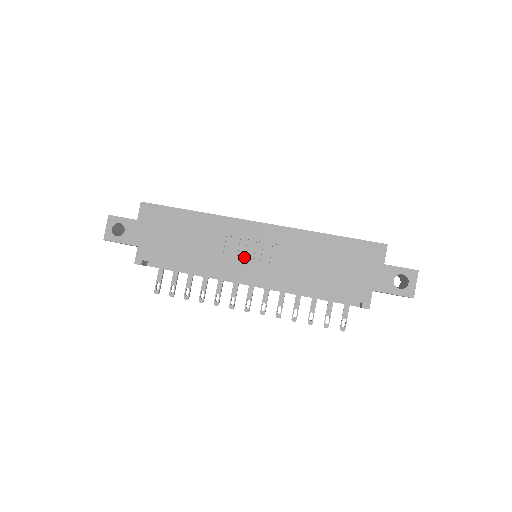
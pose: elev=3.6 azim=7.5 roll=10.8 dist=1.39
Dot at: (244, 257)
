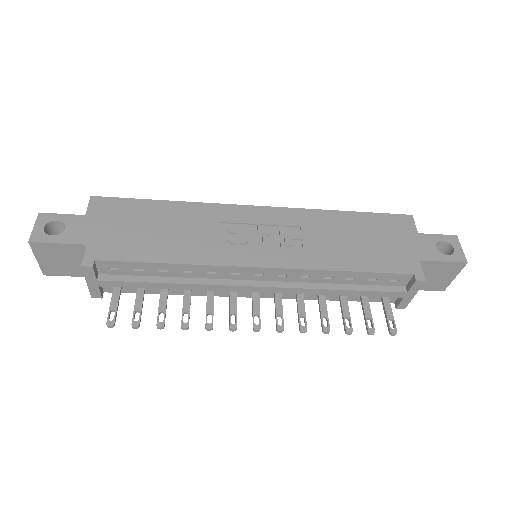
Dot at: (247, 243)
